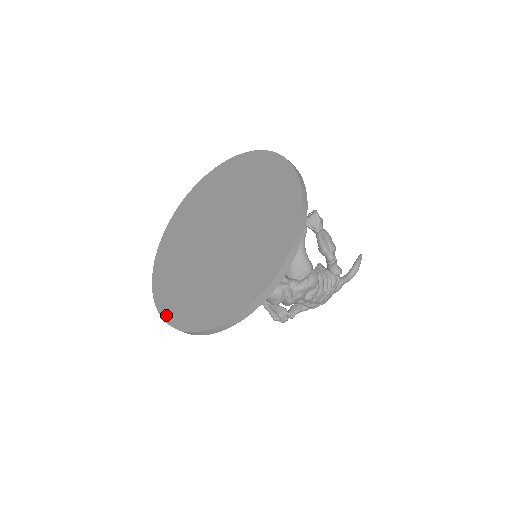
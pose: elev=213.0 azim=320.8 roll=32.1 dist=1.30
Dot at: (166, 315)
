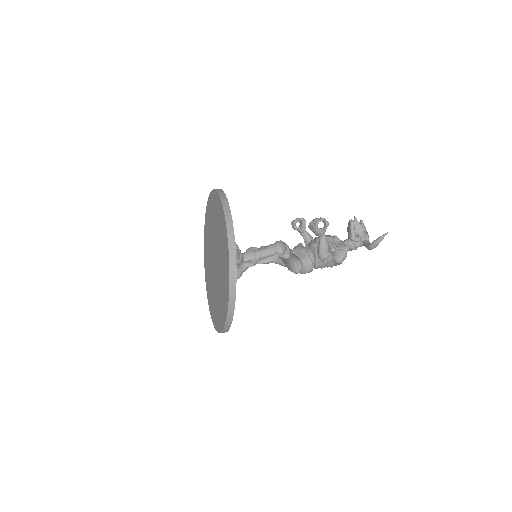
Dot at: (205, 271)
